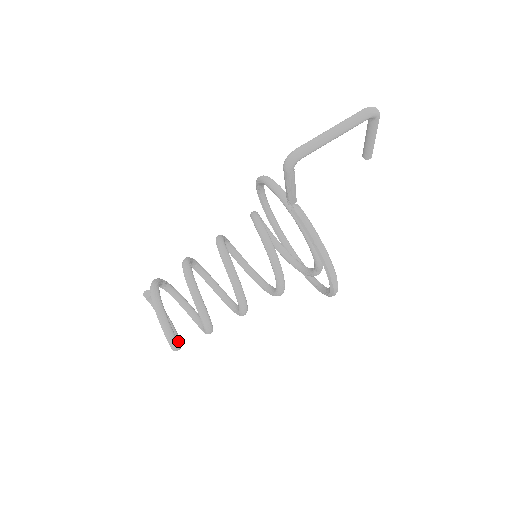
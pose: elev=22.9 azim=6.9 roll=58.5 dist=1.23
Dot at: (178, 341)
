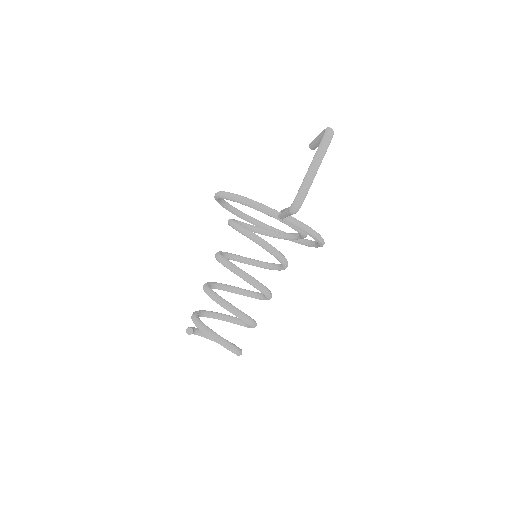
Dot at: occluded
